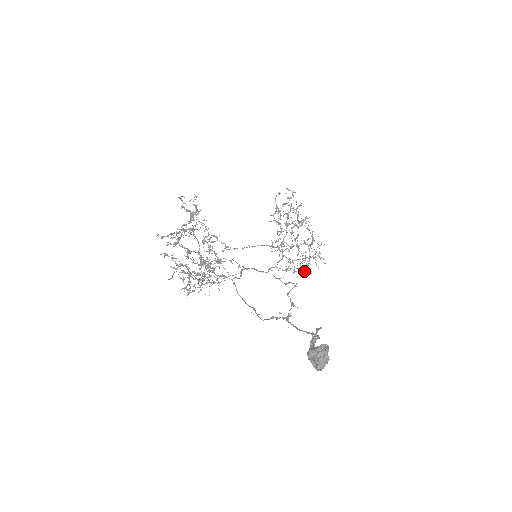
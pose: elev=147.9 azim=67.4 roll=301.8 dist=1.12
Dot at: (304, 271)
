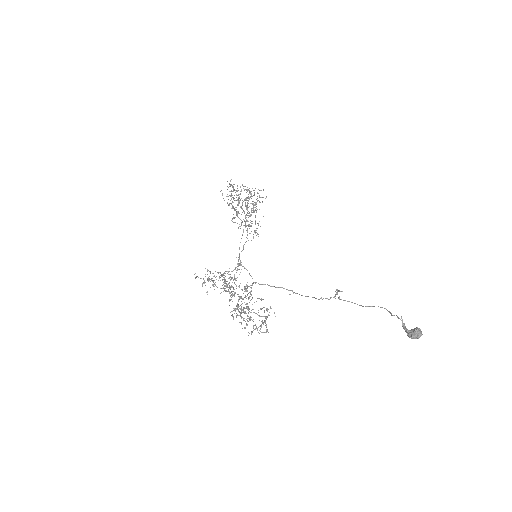
Dot at: (254, 212)
